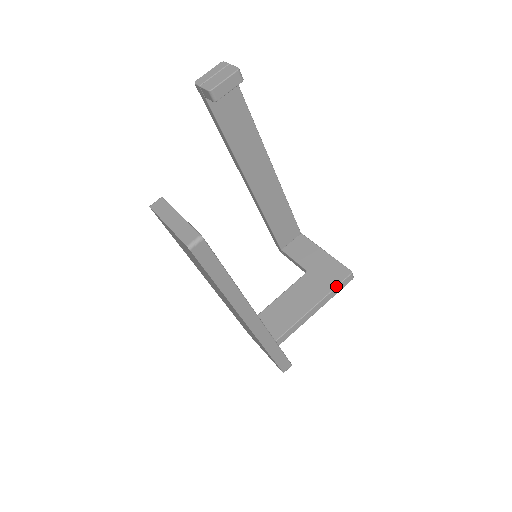
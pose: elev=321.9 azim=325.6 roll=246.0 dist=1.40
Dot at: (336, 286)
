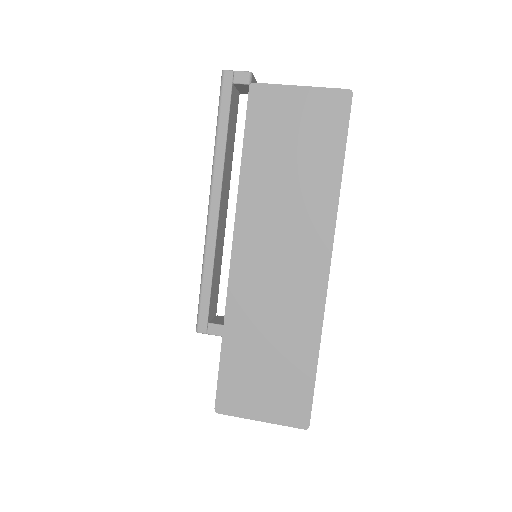
Dot at: occluded
